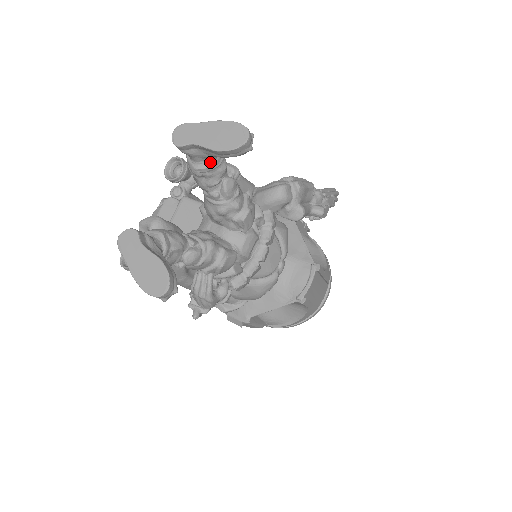
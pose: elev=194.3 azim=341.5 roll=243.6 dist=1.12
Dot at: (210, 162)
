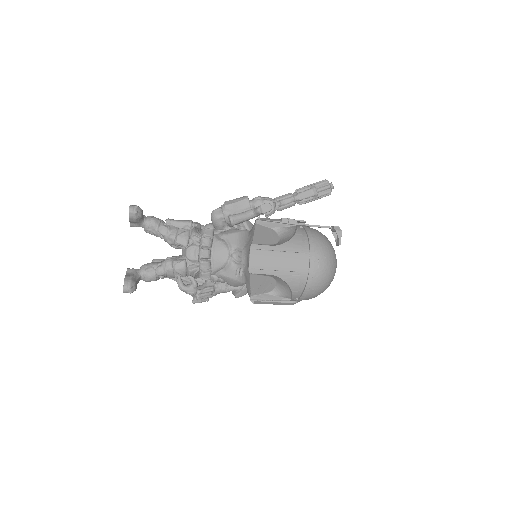
Dot at: (145, 225)
